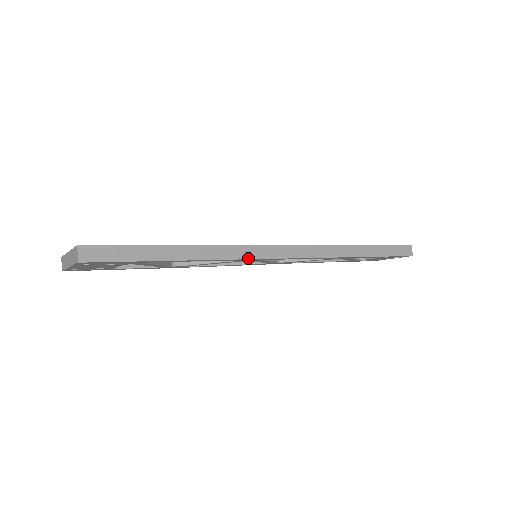
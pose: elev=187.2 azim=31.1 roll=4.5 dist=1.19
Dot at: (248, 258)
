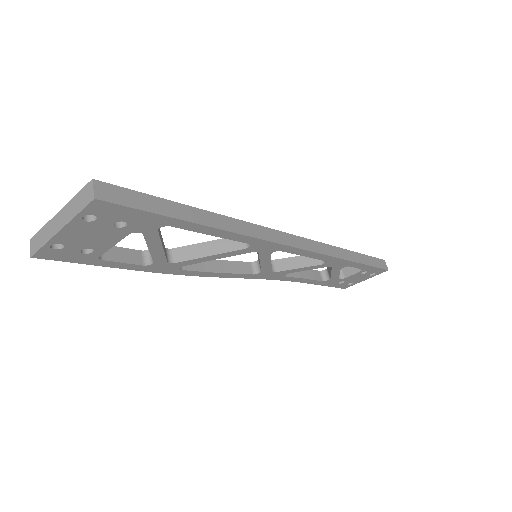
Dot at: (265, 239)
